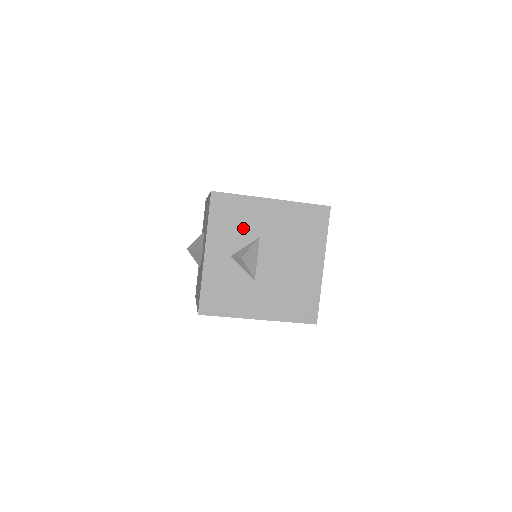
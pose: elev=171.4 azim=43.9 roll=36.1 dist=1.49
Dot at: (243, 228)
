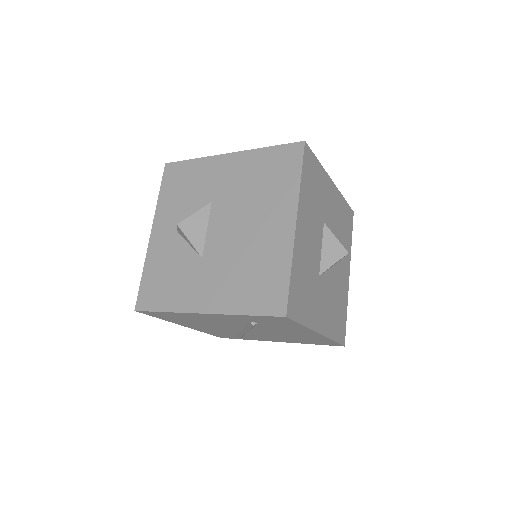
Dot at: (194, 195)
